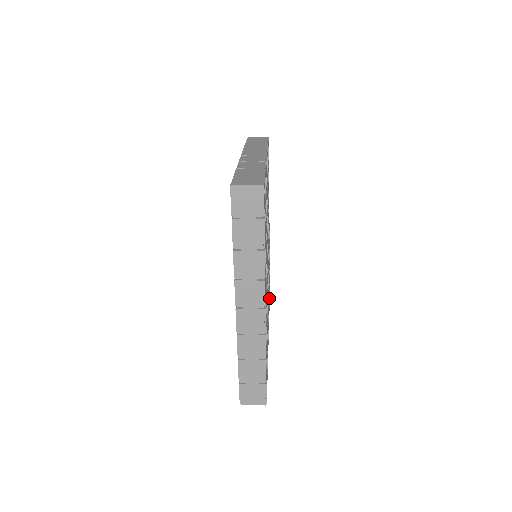
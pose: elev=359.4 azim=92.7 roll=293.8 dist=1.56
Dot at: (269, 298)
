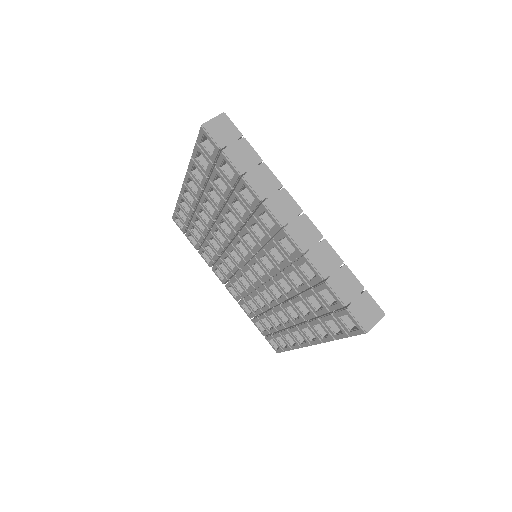
Dot at: occluded
